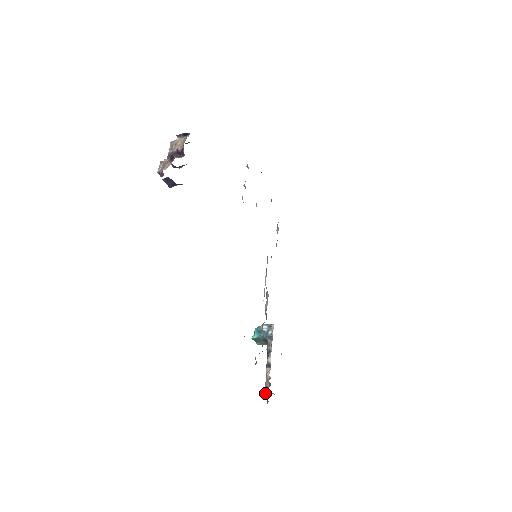
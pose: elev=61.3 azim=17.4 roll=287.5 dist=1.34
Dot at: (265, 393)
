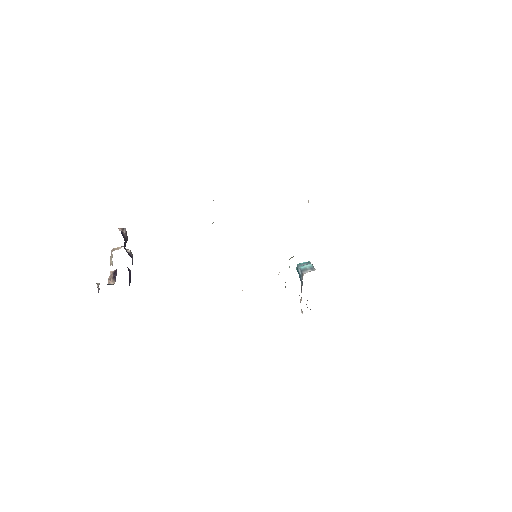
Dot at: (301, 309)
